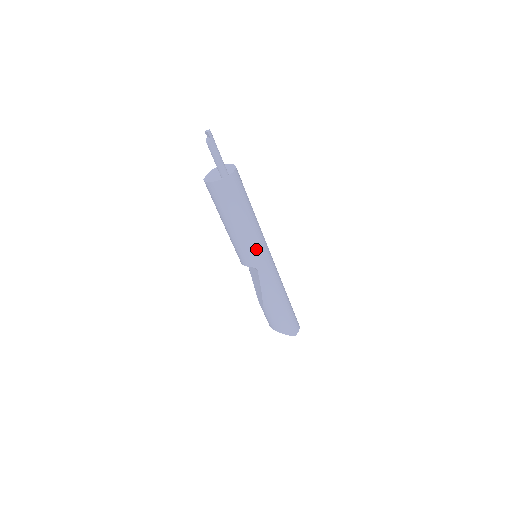
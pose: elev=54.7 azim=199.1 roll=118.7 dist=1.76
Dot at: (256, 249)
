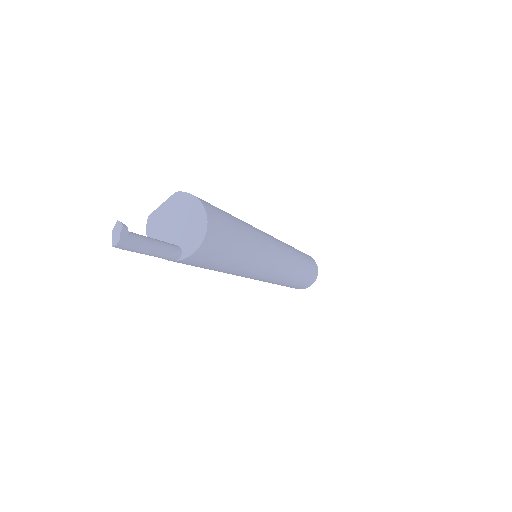
Dot at: (244, 276)
